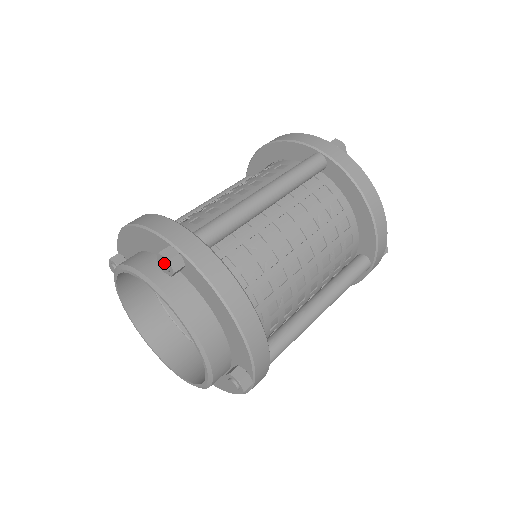
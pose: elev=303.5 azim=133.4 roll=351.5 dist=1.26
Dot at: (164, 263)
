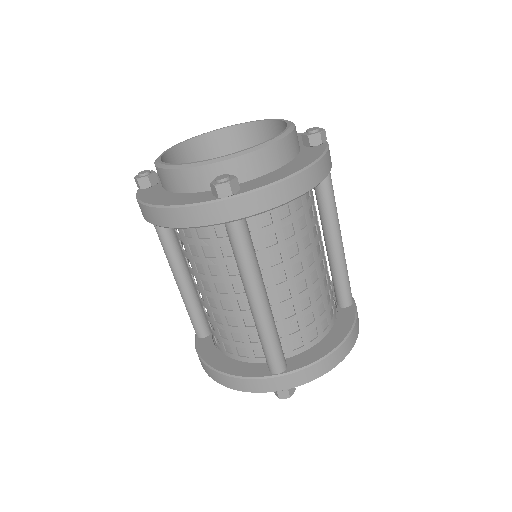
Dot at: (287, 397)
